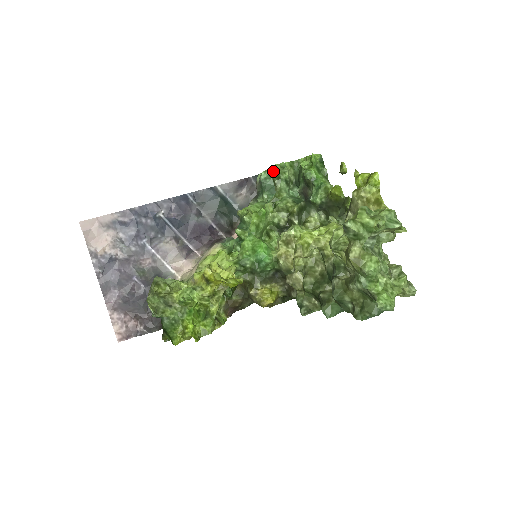
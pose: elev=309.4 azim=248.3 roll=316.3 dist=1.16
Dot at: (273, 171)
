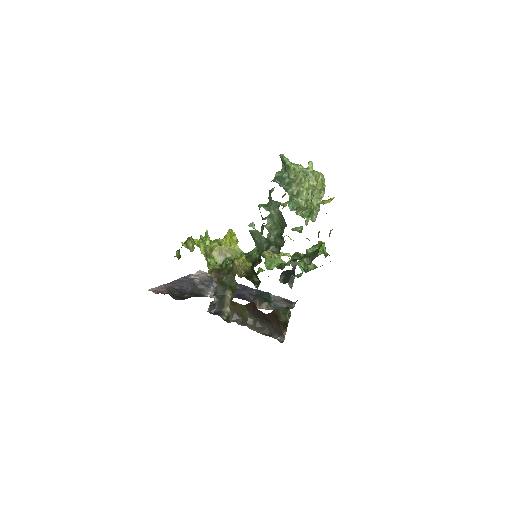
Dot at: occluded
